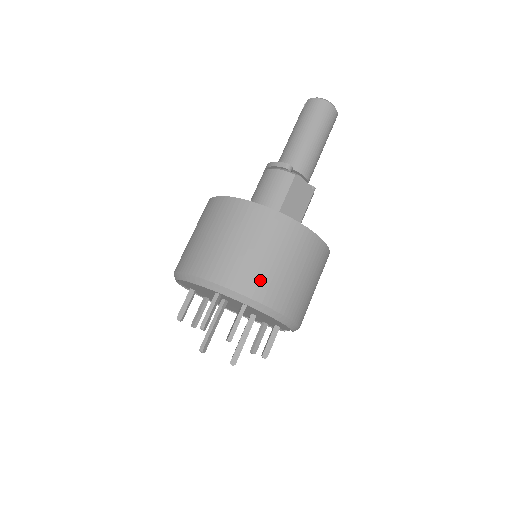
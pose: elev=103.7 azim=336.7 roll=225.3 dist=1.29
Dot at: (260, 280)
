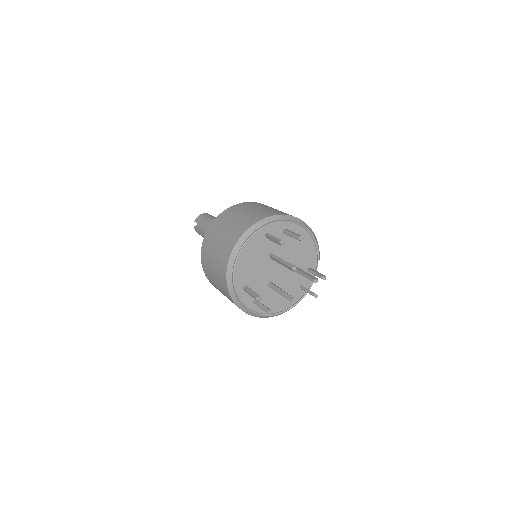
Dot at: (278, 212)
